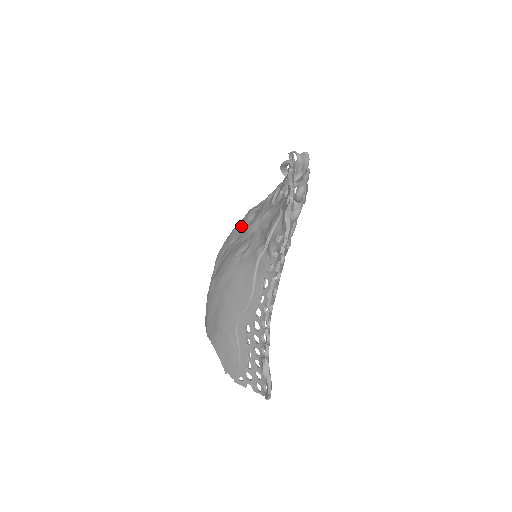
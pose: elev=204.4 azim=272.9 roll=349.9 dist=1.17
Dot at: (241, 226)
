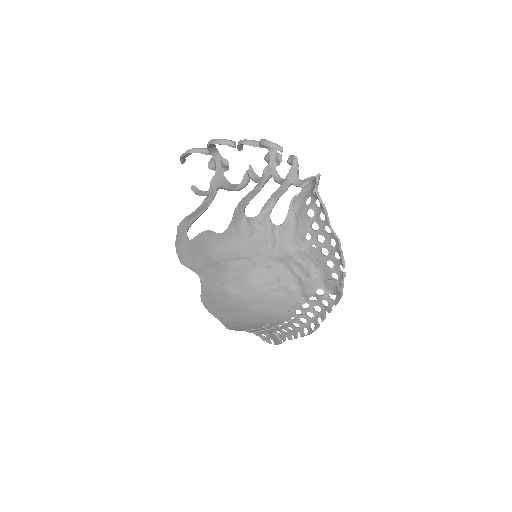
Dot at: (255, 247)
